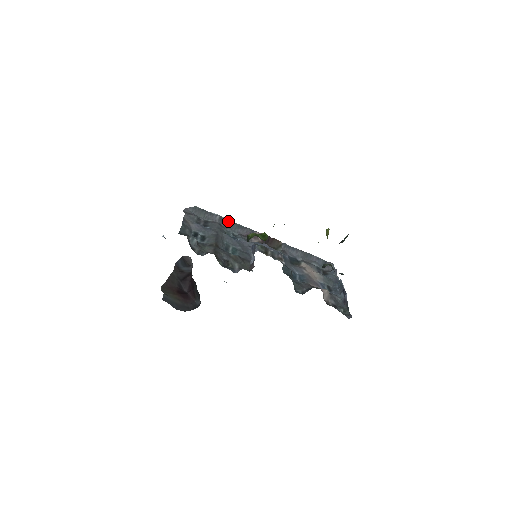
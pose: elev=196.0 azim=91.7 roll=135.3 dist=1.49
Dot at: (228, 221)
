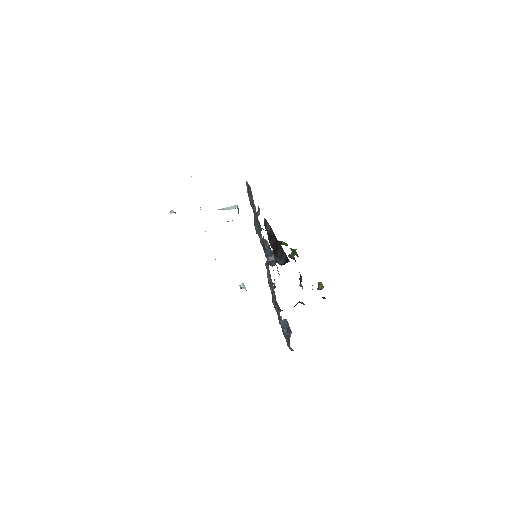
Dot at: occluded
